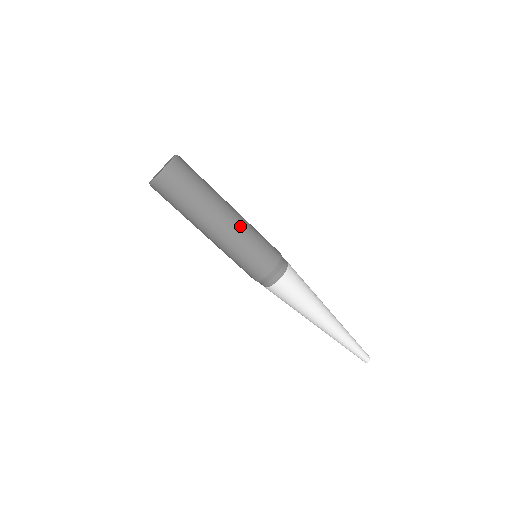
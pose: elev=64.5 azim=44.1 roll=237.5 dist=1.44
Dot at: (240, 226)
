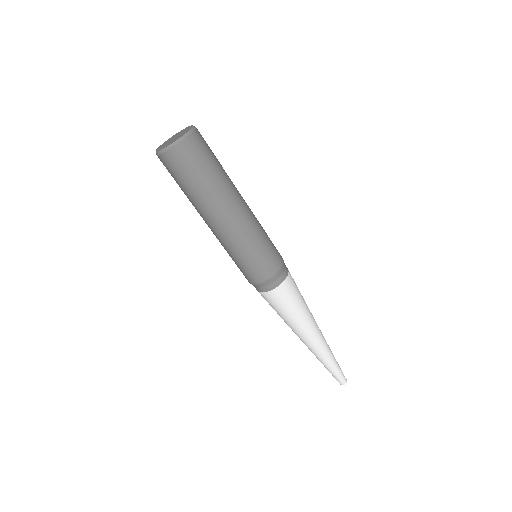
Dot at: (233, 233)
